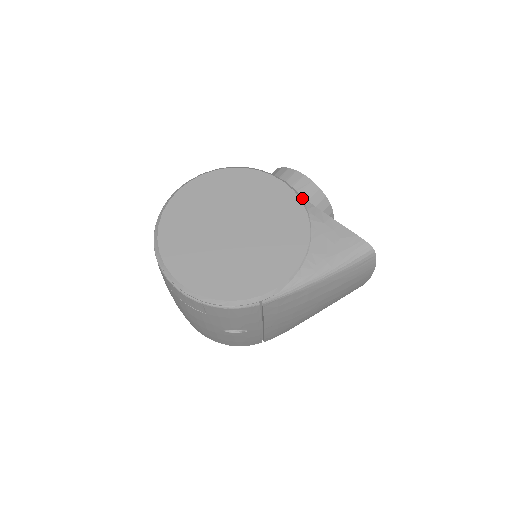
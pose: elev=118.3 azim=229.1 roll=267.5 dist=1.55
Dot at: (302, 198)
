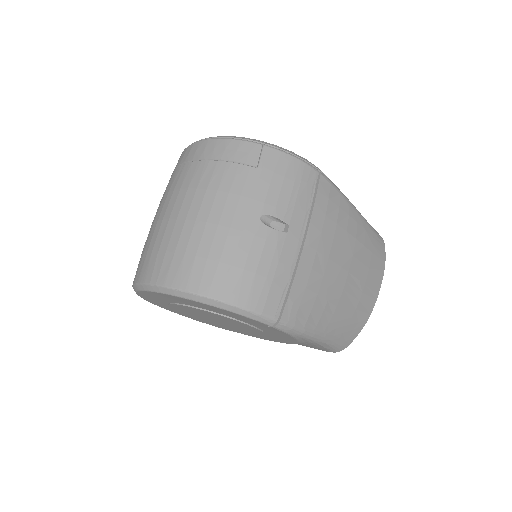
Dot at: occluded
